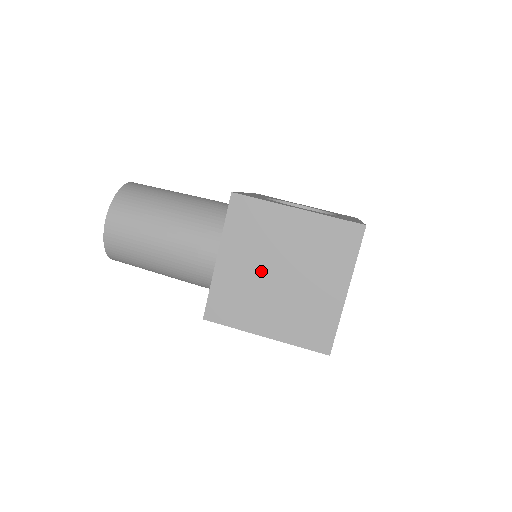
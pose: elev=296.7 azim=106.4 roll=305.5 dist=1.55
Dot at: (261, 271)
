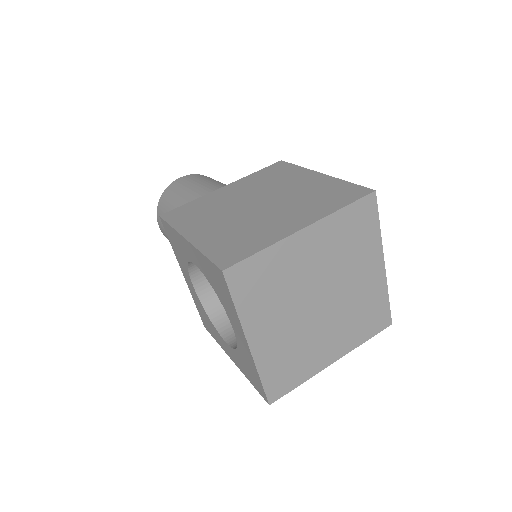
Dot at: (245, 199)
